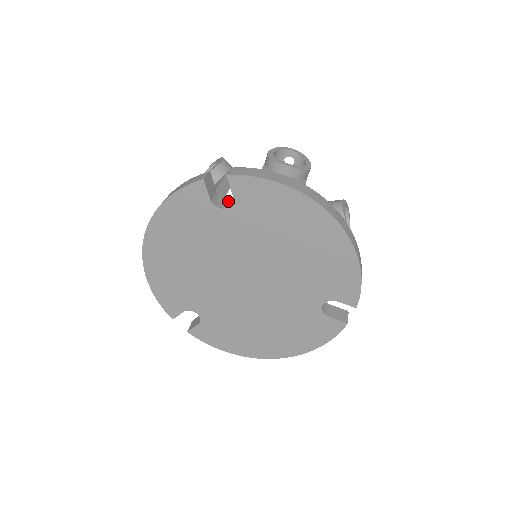
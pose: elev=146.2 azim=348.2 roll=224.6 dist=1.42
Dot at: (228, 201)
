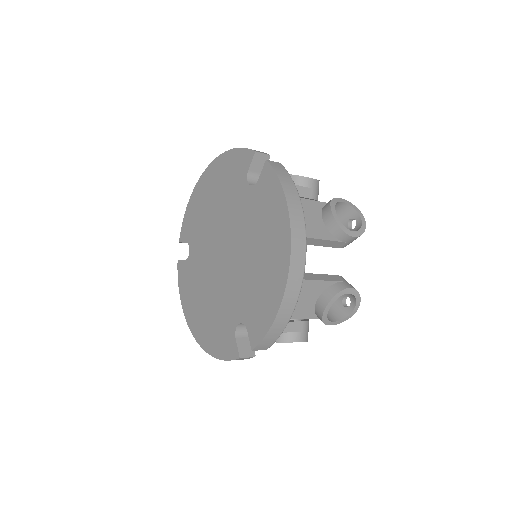
Dot at: occluded
